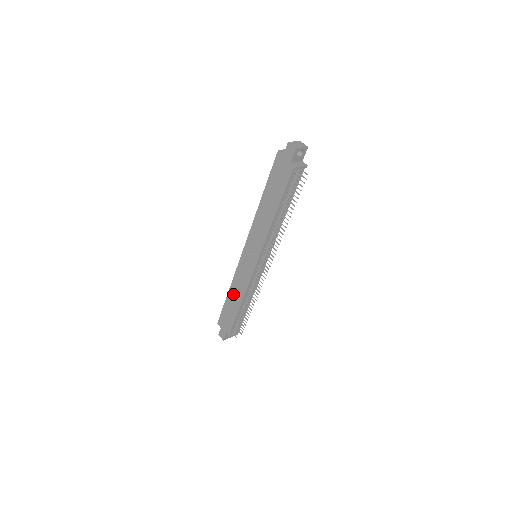
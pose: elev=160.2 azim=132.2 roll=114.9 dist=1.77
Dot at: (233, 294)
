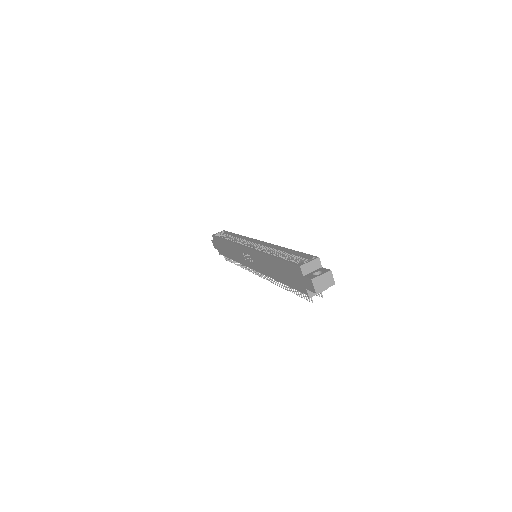
Dot at: (228, 247)
